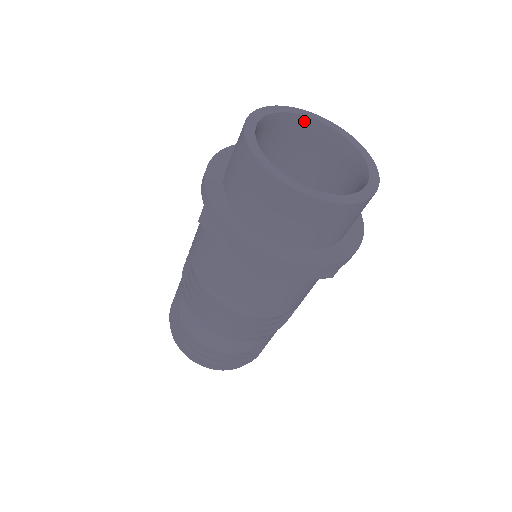
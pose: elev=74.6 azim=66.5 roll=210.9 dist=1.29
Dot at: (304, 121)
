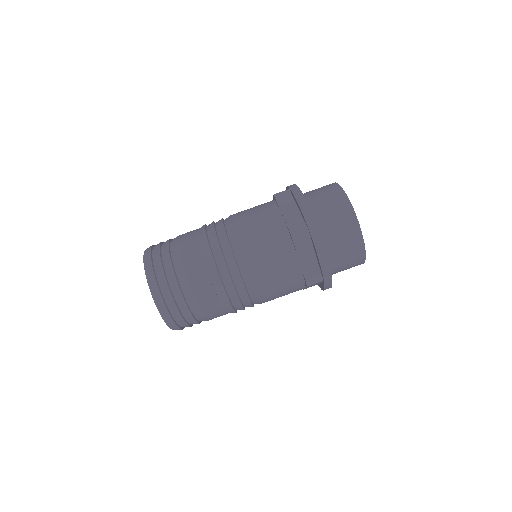
Dot at: occluded
